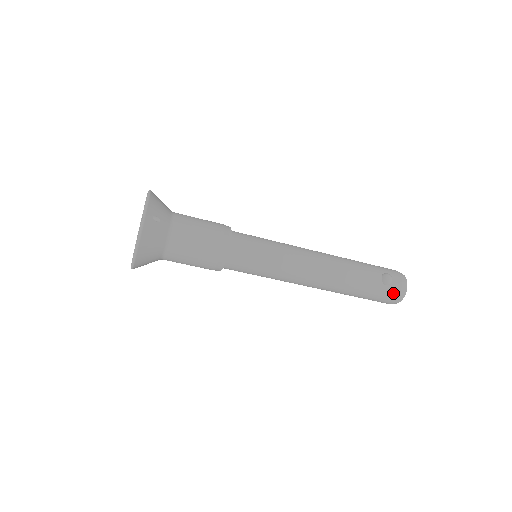
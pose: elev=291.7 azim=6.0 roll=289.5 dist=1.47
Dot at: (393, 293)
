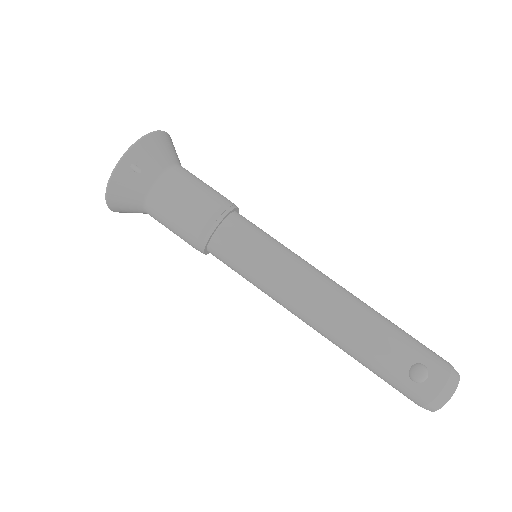
Dot at: (420, 396)
